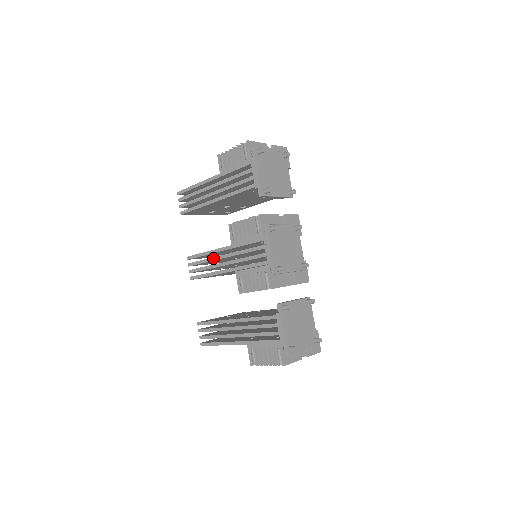
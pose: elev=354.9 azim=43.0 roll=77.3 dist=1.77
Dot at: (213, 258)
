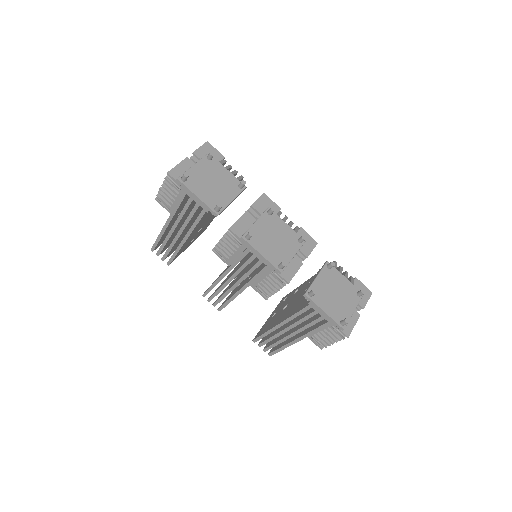
Dot at: (222, 286)
